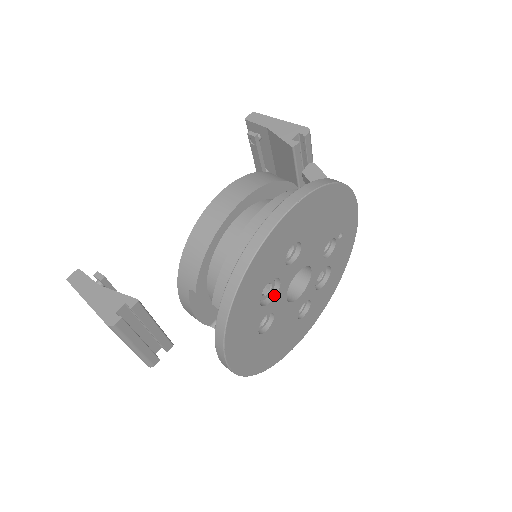
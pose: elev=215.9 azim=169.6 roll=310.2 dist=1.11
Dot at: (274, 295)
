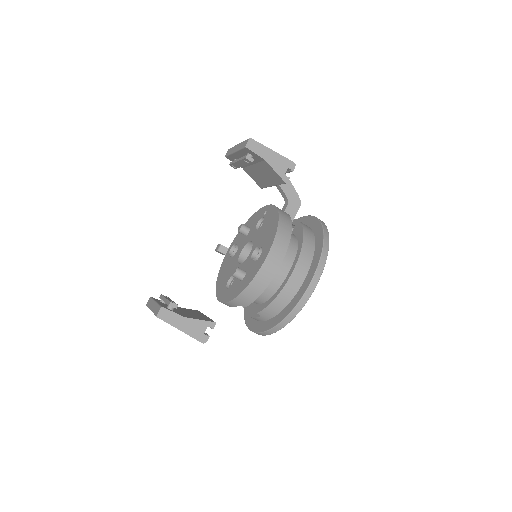
Dot at: occluded
